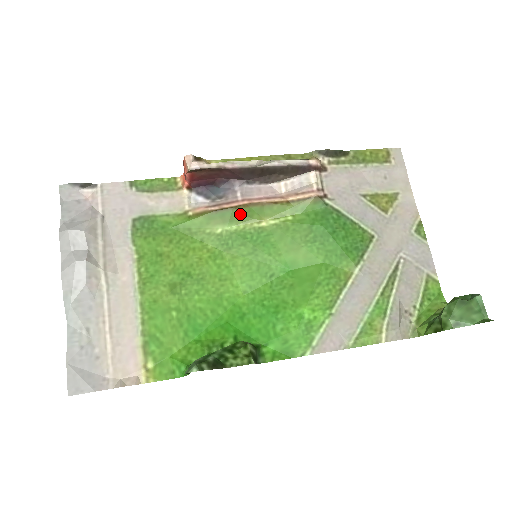
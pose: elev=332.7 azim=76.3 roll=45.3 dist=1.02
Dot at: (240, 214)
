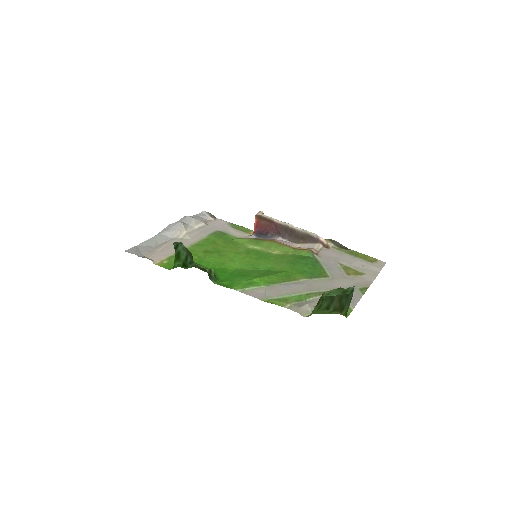
Dot at: (266, 244)
